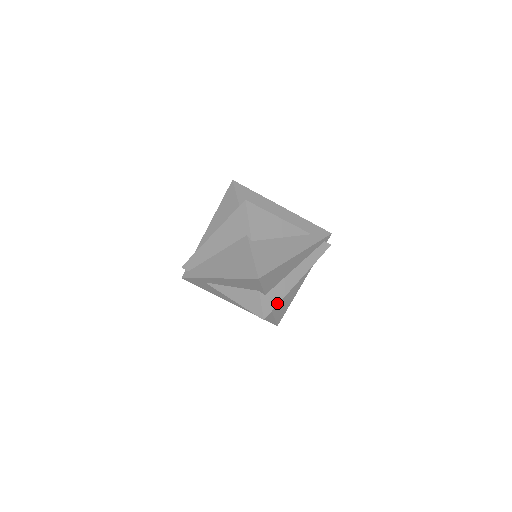
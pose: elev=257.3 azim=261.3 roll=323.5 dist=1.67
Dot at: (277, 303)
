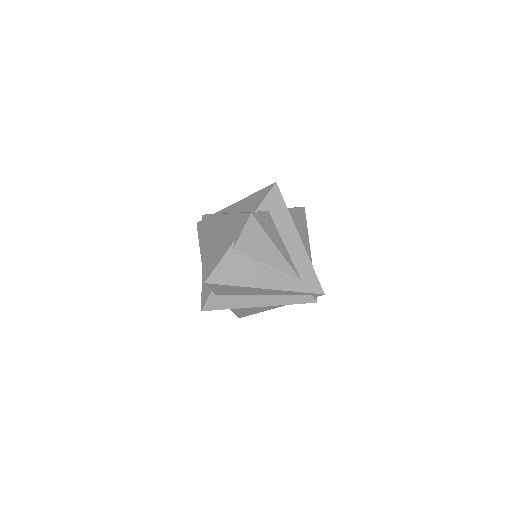
Dot at: (224, 308)
